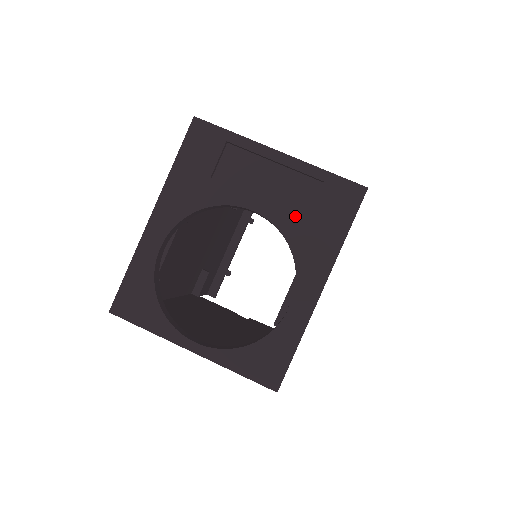
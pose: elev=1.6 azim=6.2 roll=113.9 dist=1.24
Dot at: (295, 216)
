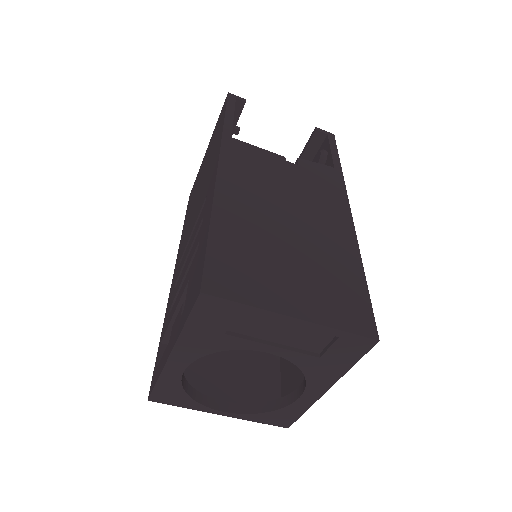
Dot at: (308, 356)
